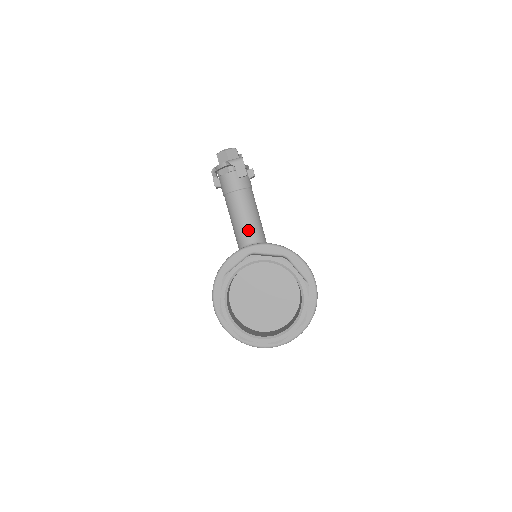
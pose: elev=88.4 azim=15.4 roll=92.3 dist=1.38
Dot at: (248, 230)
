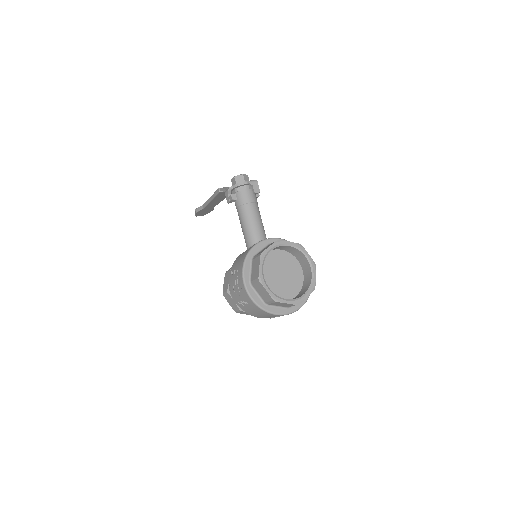
Dot at: (259, 232)
